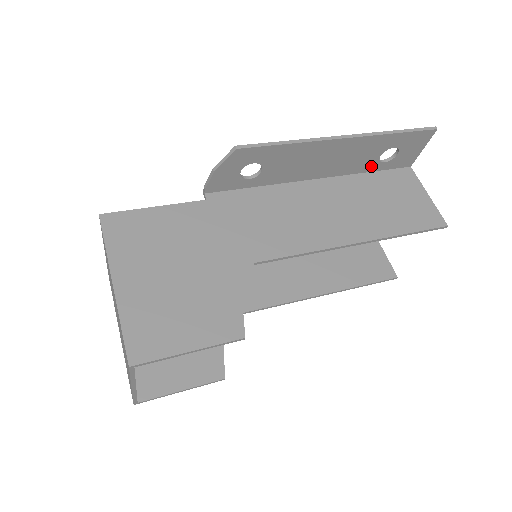
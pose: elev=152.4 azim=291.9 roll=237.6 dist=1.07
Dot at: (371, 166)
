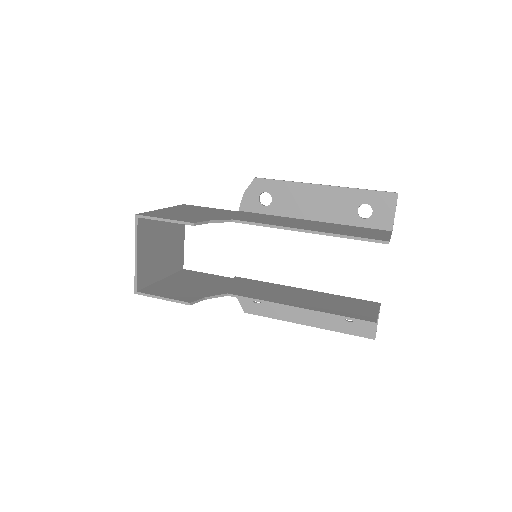
Dot at: (354, 220)
